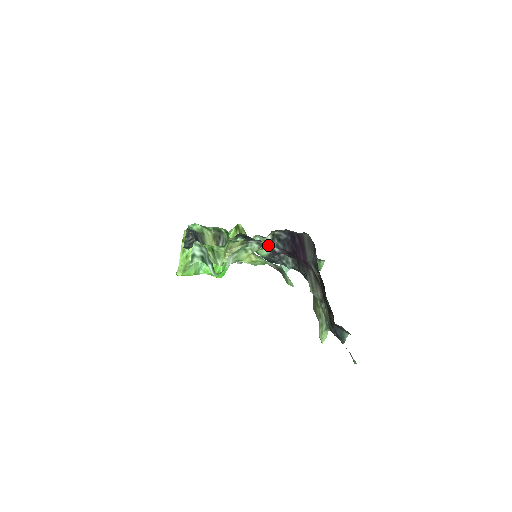
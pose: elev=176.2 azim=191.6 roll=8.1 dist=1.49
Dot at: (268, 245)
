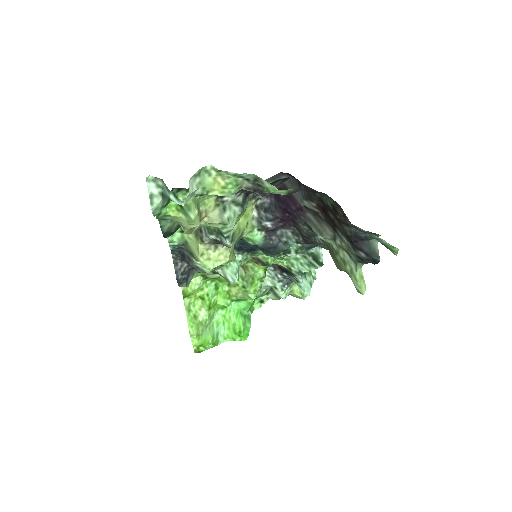
Dot at: (257, 223)
